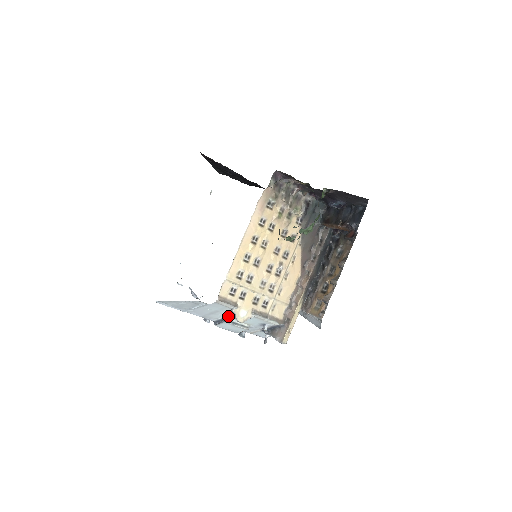
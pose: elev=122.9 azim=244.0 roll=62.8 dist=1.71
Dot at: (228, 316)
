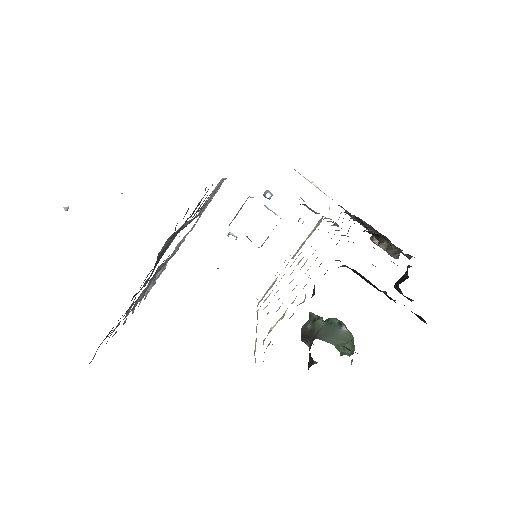
Dot at: occluded
